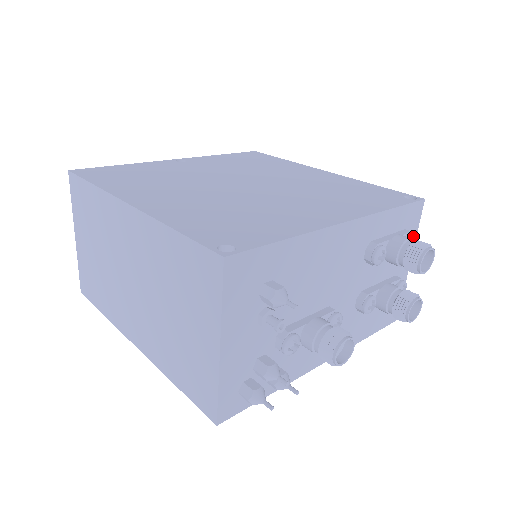
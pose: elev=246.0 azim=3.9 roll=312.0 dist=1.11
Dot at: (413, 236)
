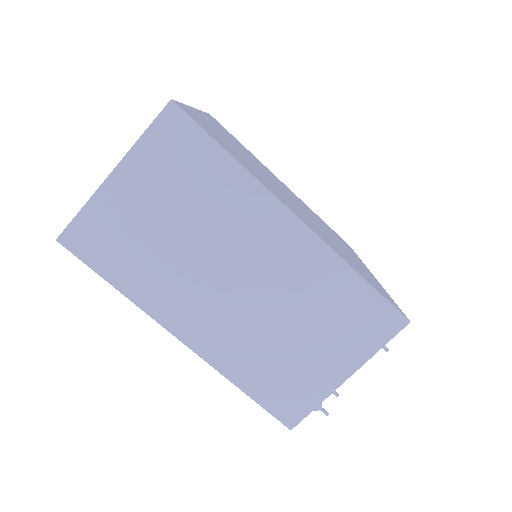
Dot at: occluded
